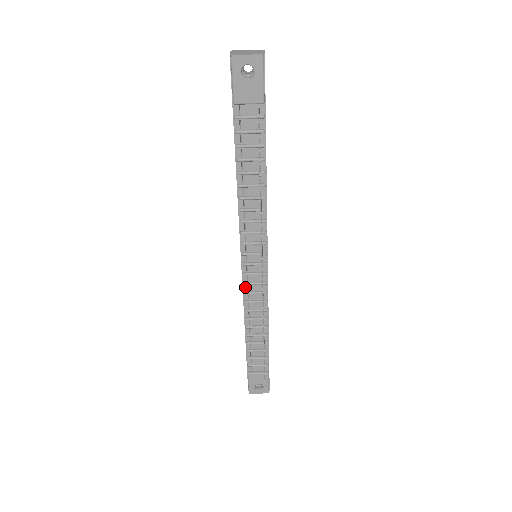
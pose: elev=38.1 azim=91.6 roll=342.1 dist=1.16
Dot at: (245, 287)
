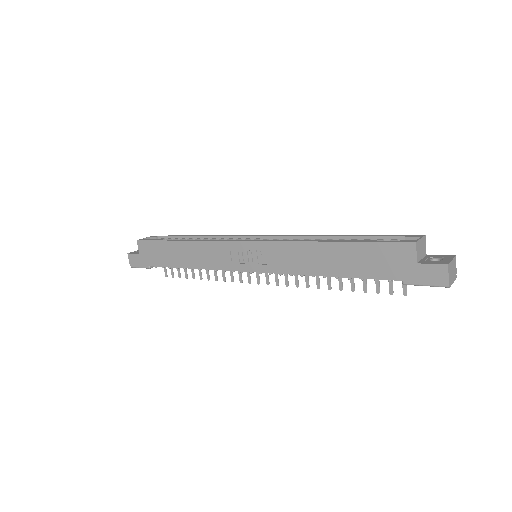
Dot at: (229, 270)
